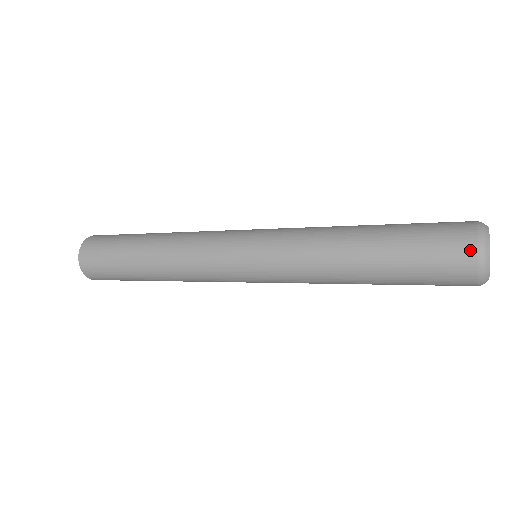
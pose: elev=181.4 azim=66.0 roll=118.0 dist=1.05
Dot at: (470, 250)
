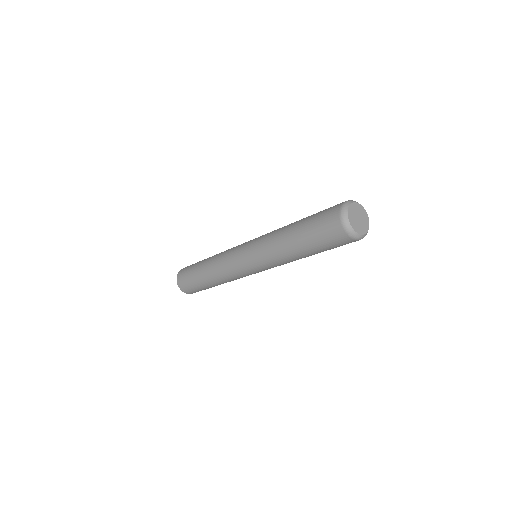
Dot at: (341, 232)
